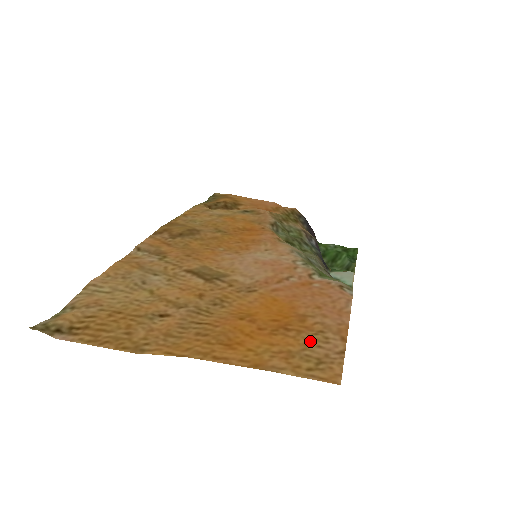
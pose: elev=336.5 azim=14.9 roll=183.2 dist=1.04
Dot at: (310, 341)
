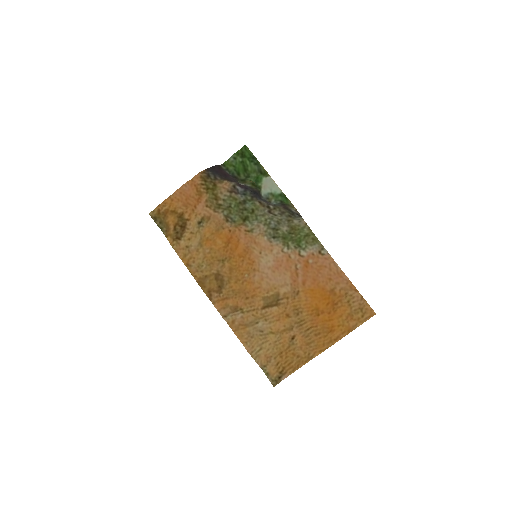
Dot at: (348, 302)
